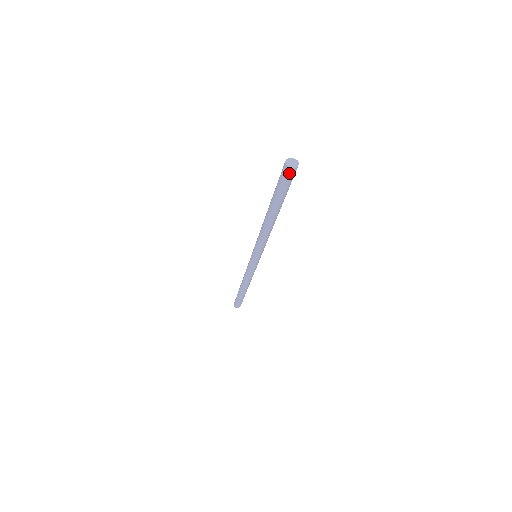
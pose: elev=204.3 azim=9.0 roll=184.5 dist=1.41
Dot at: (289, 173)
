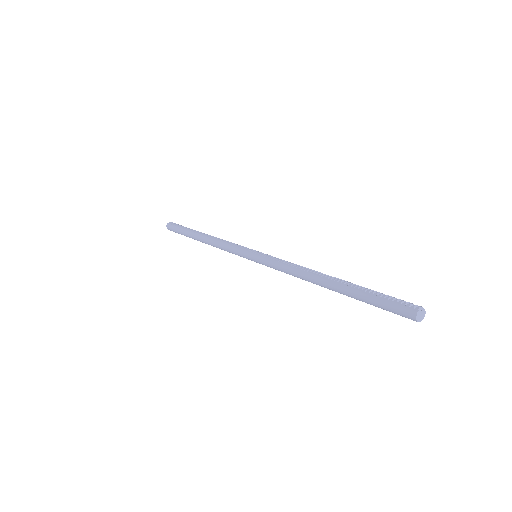
Dot at: (409, 318)
